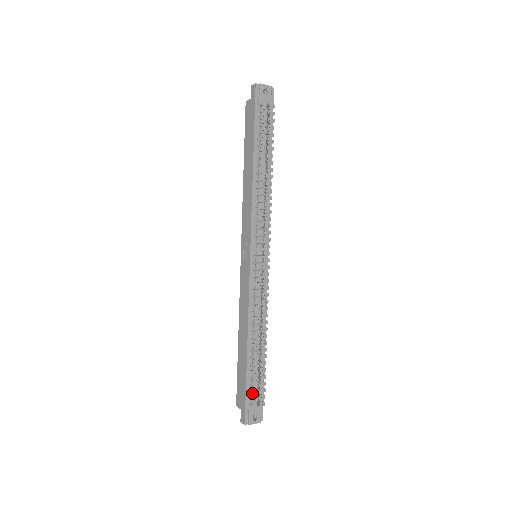
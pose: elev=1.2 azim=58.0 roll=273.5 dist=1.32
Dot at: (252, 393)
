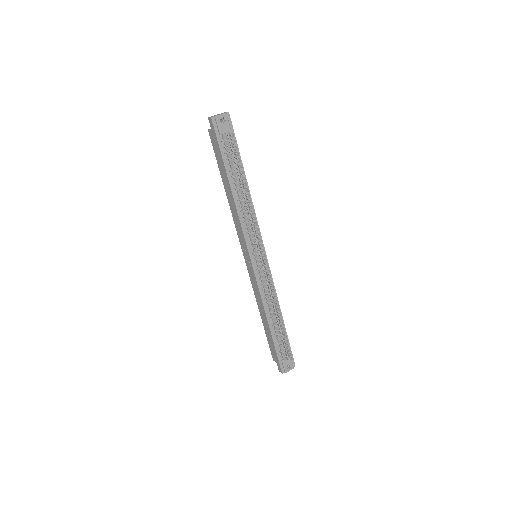
Dot at: (282, 353)
